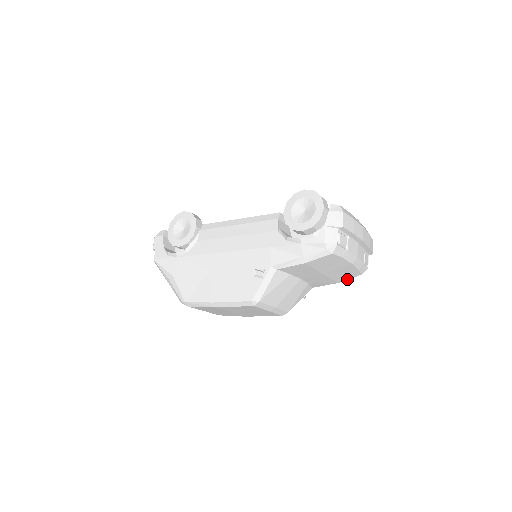
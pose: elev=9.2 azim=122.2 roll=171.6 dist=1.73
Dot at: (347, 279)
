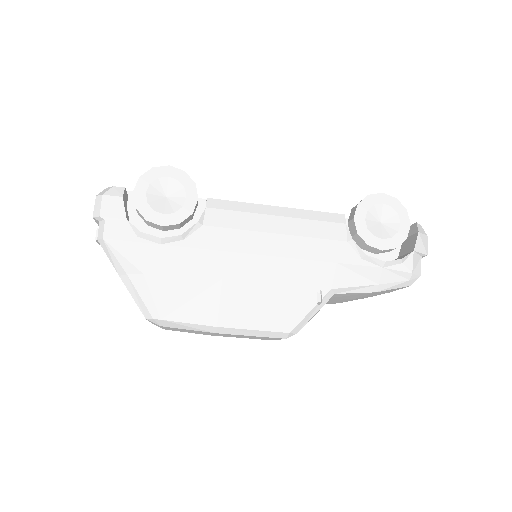
Dot at: occluded
